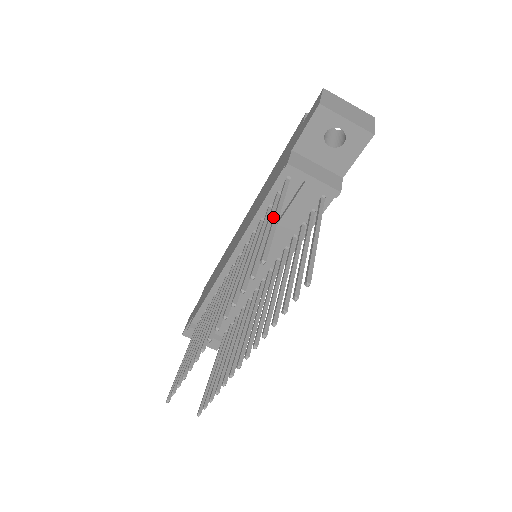
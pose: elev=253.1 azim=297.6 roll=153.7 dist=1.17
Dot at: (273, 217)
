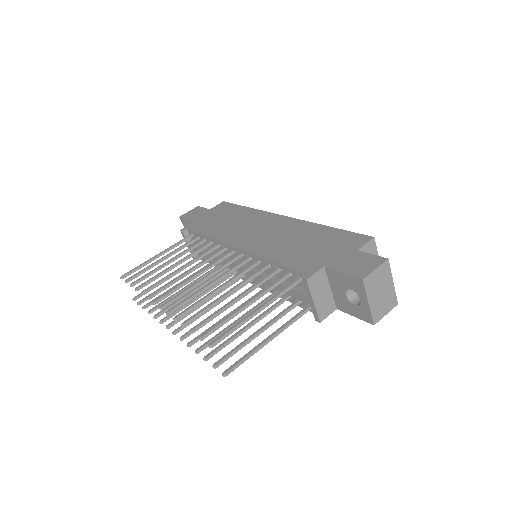
Dot at: (256, 308)
